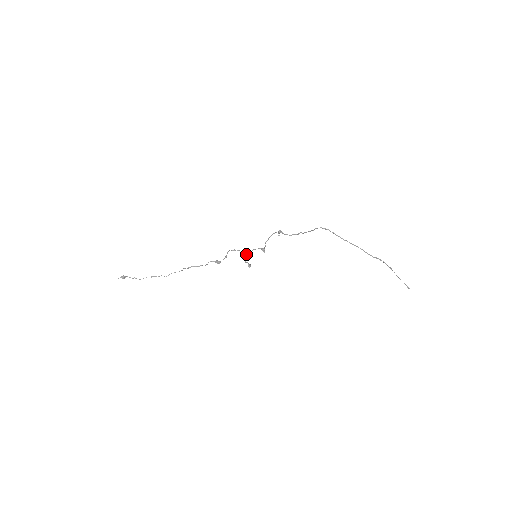
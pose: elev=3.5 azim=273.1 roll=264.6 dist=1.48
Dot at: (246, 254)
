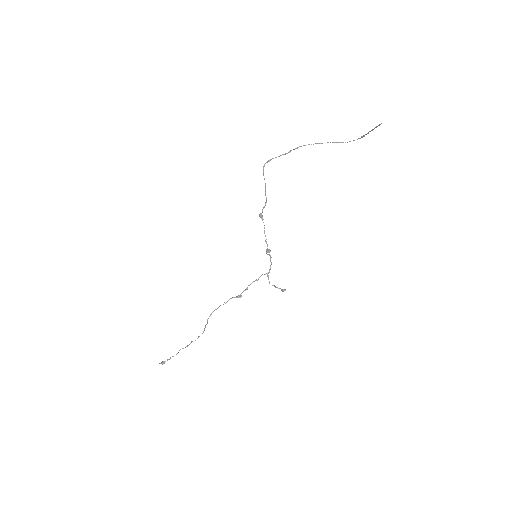
Dot at: (267, 275)
